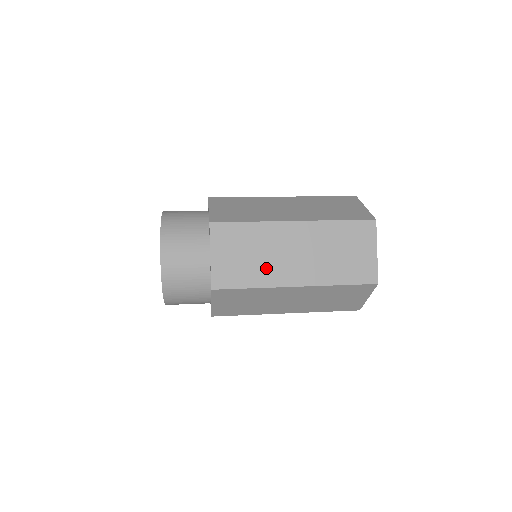
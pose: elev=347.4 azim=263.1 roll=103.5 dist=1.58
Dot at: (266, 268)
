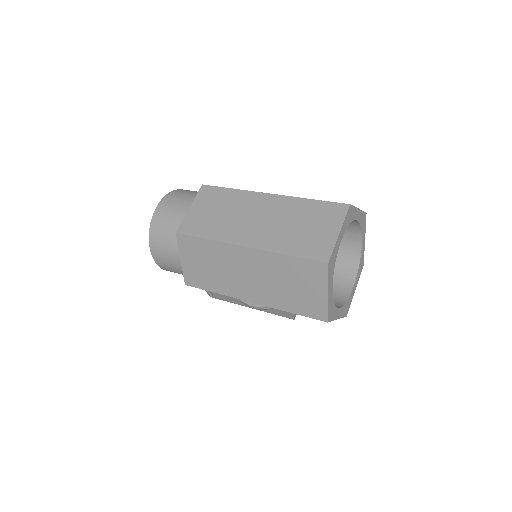
Dot at: (227, 225)
